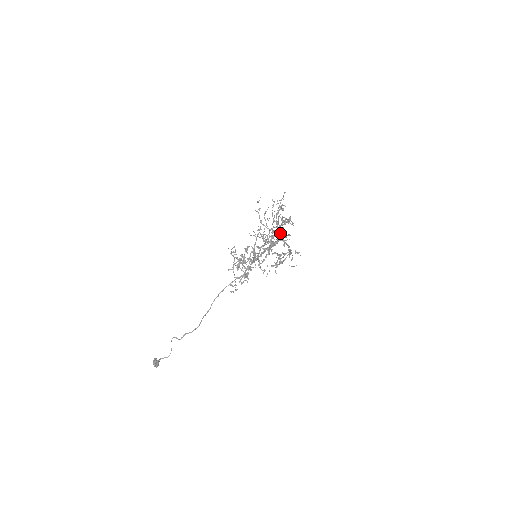
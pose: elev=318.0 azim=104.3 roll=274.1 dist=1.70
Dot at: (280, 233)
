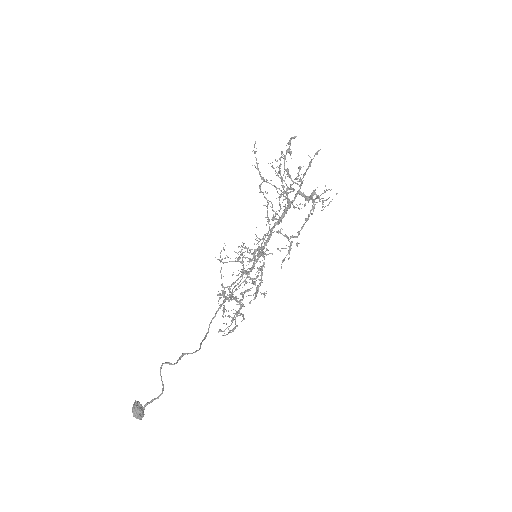
Dot at: (294, 182)
